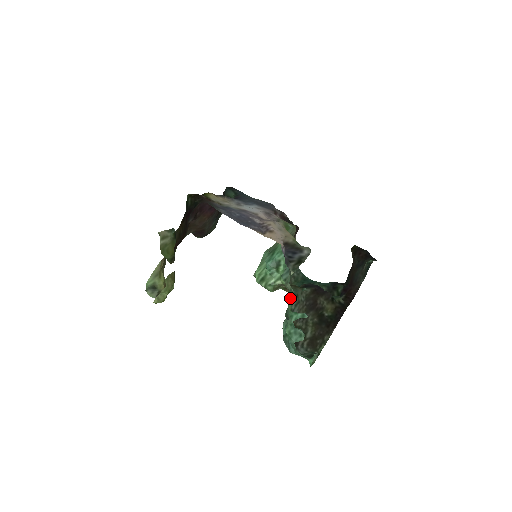
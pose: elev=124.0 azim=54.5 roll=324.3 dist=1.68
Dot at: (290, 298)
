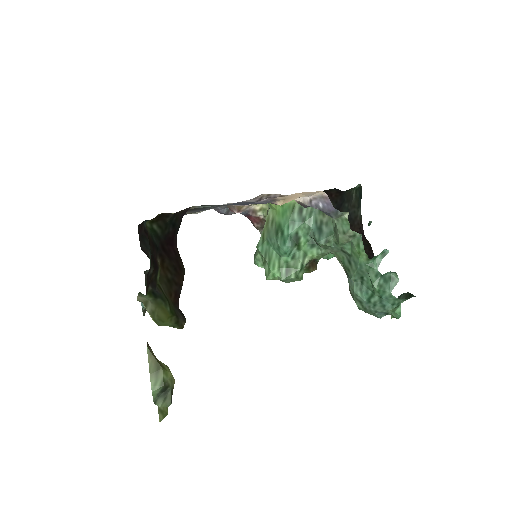
Dot at: (357, 248)
